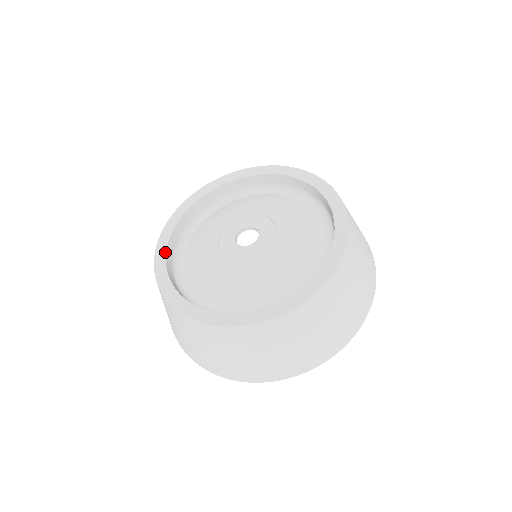
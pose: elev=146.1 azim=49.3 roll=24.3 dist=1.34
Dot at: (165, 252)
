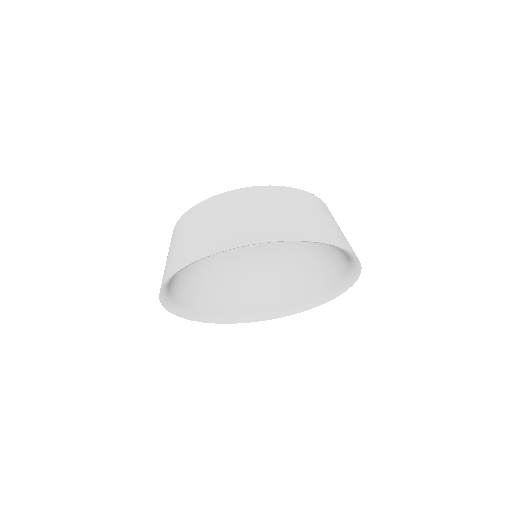
Dot at: occluded
